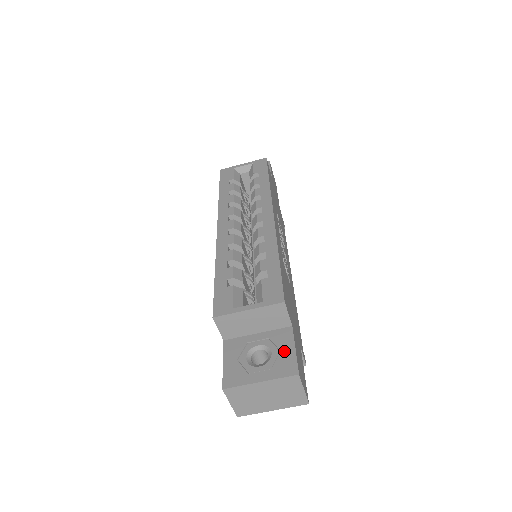
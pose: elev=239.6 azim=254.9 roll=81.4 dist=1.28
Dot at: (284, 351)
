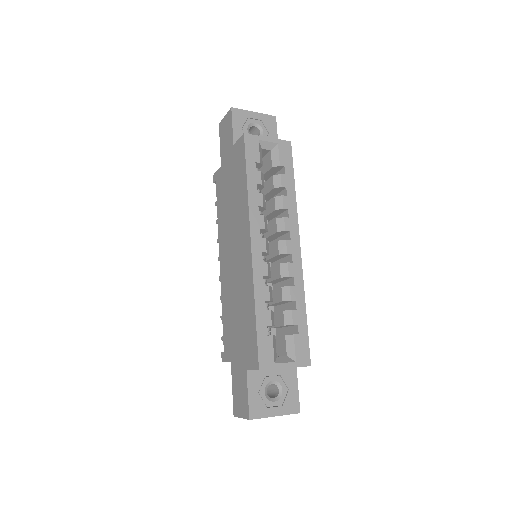
Dot at: (291, 390)
